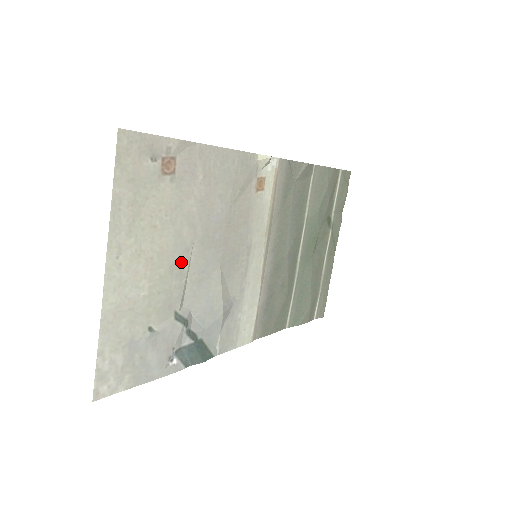
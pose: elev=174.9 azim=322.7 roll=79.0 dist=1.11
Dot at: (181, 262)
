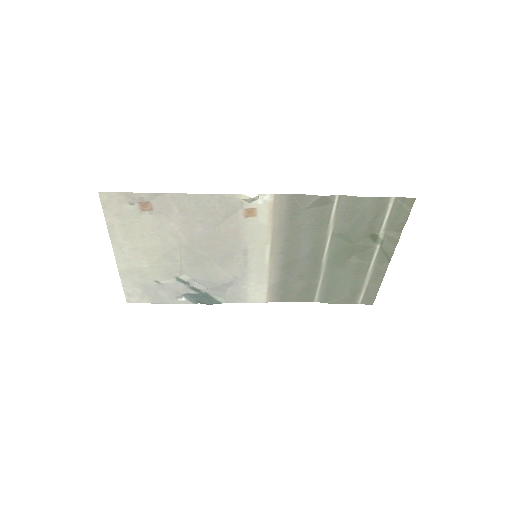
Dot at: (172, 254)
